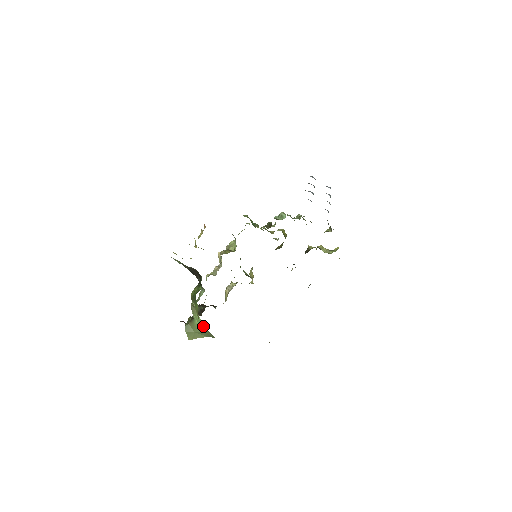
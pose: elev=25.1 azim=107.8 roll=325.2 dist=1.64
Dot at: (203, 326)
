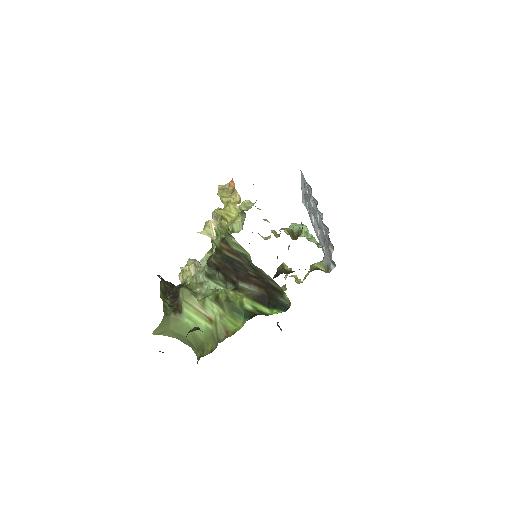
Dot at: (199, 334)
